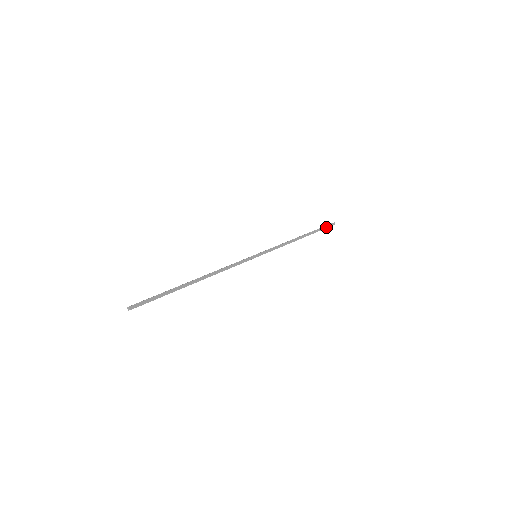
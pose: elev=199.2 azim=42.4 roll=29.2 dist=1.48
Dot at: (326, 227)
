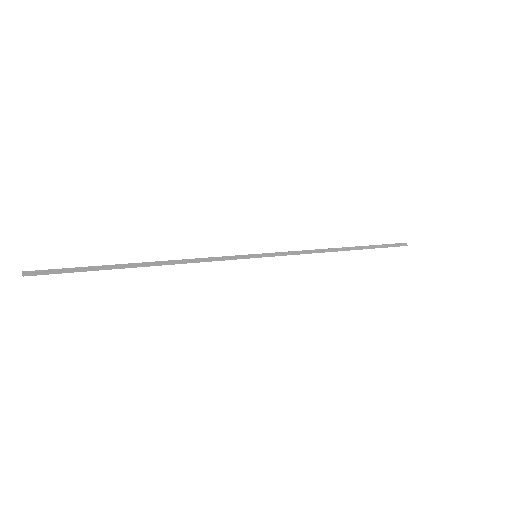
Dot at: (390, 246)
